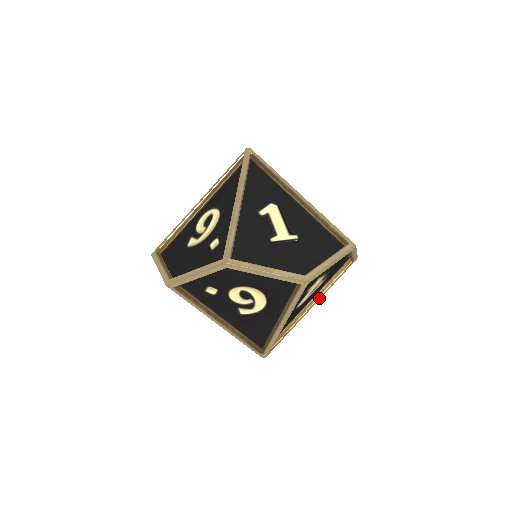
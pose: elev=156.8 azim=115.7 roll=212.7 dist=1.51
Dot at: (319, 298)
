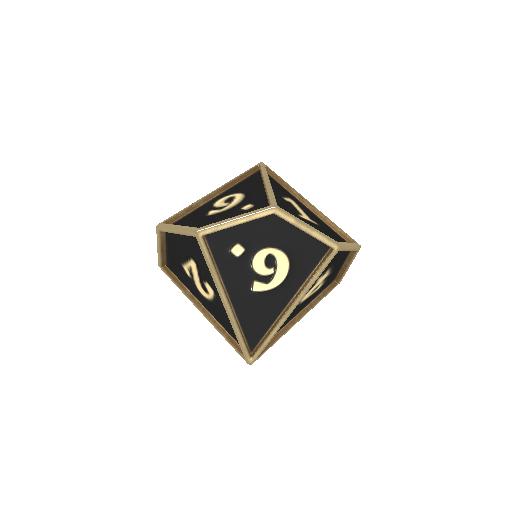
Dot at: (308, 311)
